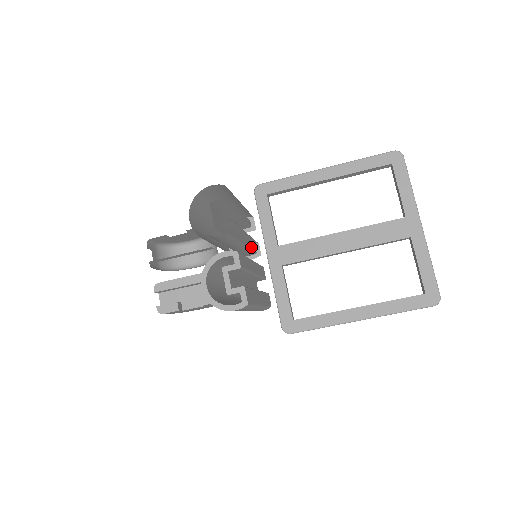
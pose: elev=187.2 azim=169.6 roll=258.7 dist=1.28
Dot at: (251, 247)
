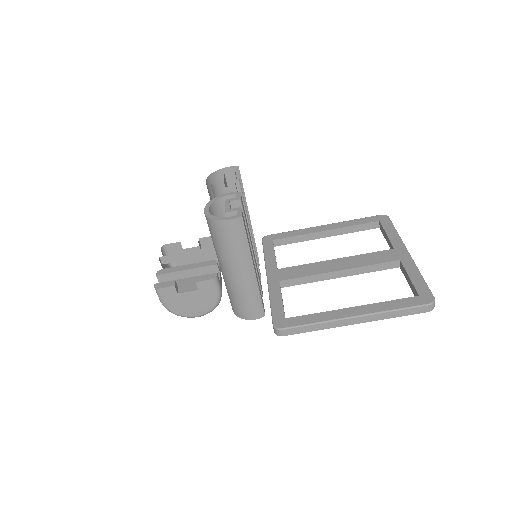
Dot at: occluded
